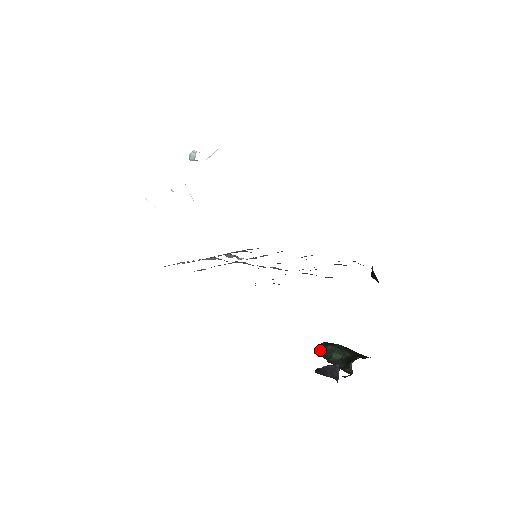
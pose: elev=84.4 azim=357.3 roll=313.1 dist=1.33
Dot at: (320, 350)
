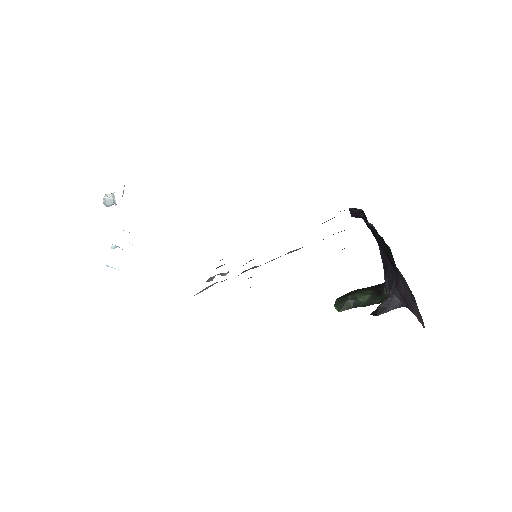
Dot at: (344, 305)
